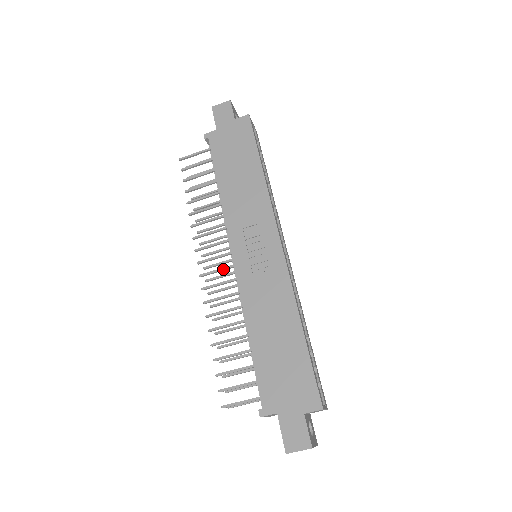
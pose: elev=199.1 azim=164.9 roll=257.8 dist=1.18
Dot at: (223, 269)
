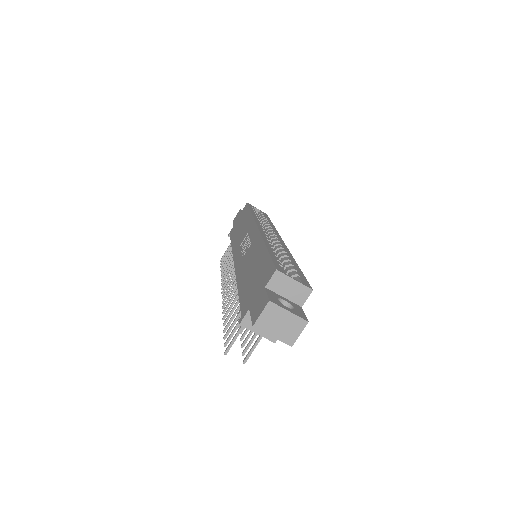
Dot at: (233, 279)
